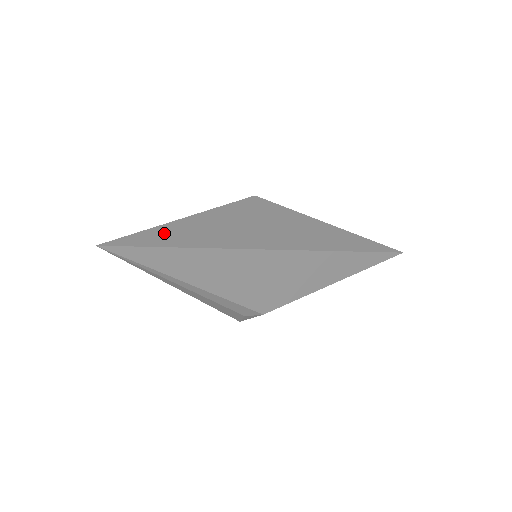
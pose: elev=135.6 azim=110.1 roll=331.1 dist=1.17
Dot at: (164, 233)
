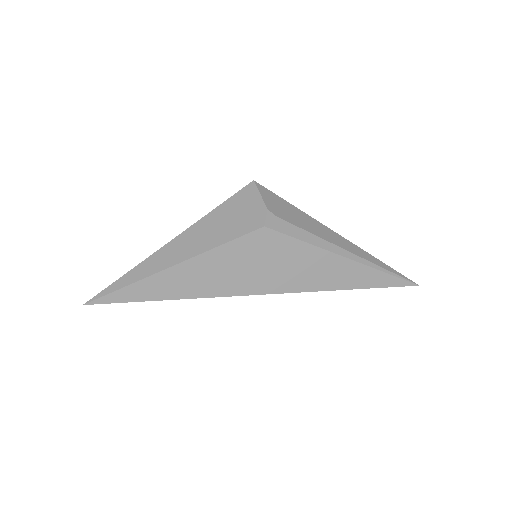
Dot at: (143, 288)
